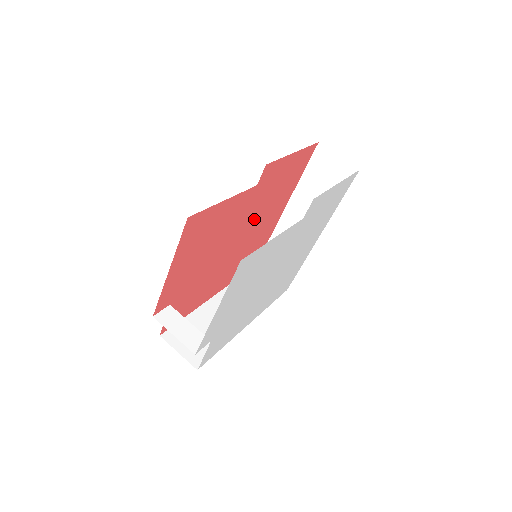
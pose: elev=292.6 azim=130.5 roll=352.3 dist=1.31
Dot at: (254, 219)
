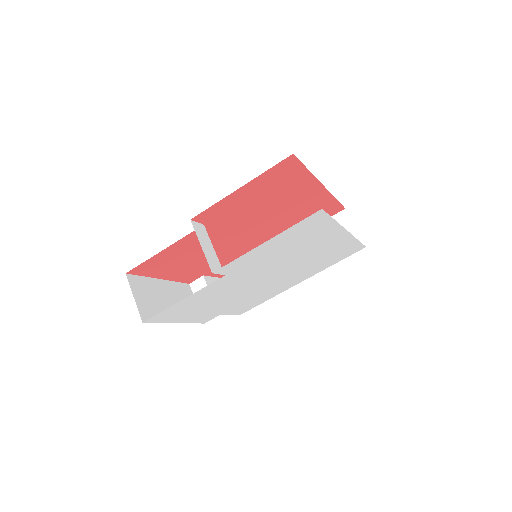
Dot at: (255, 220)
